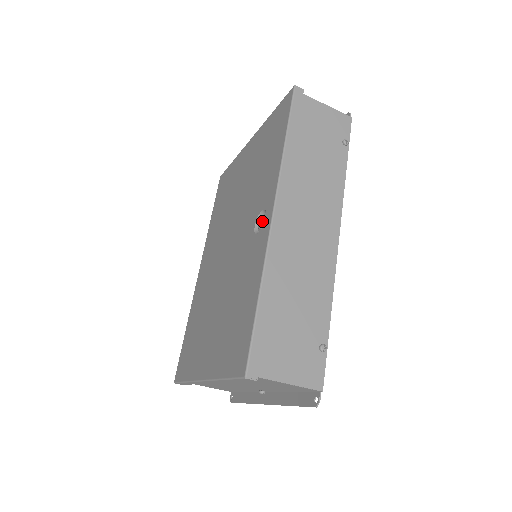
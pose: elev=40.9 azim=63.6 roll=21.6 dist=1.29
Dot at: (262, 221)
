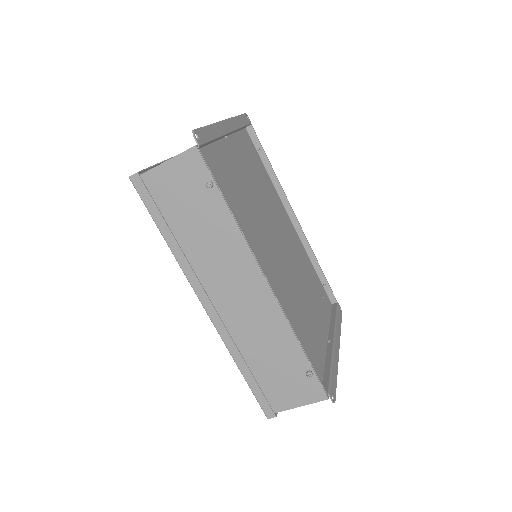
Dot at: occluded
